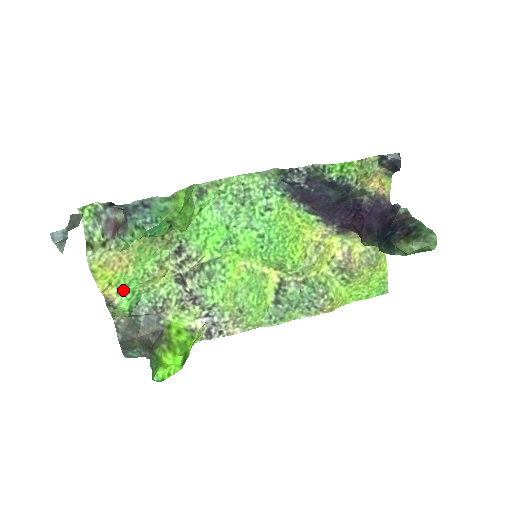
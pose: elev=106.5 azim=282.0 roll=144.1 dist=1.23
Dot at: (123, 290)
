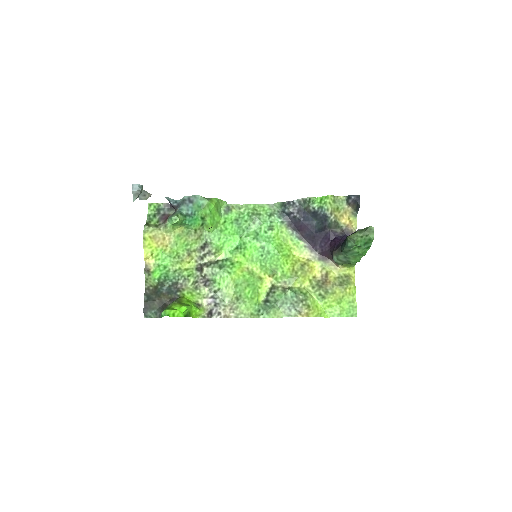
Dot at: (159, 263)
